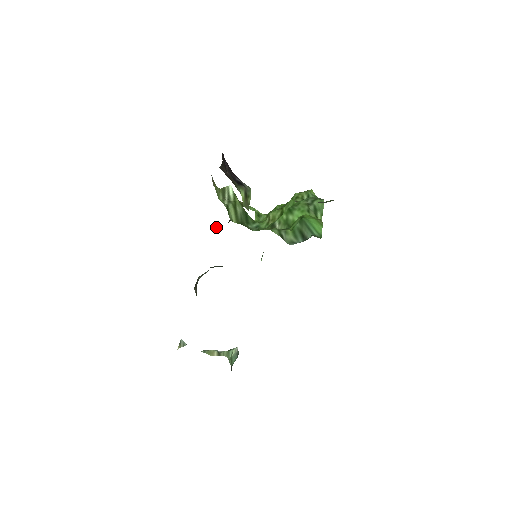
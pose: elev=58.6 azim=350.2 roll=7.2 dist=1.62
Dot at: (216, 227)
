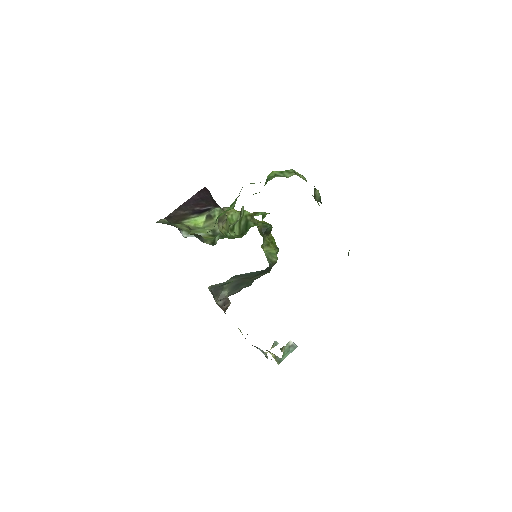
Dot at: (271, 238)
